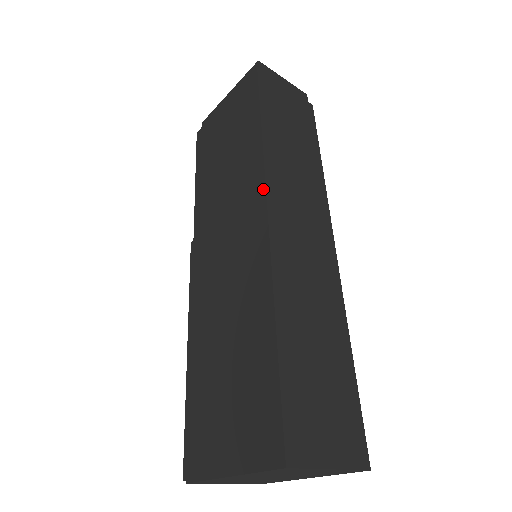
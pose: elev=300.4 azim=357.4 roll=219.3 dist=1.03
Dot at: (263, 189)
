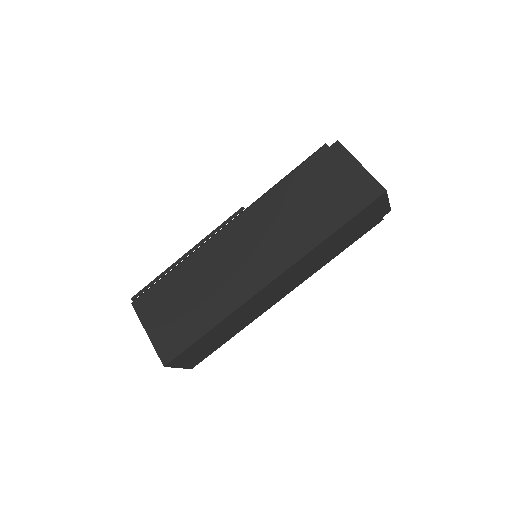
Dot at: (282, 271)
